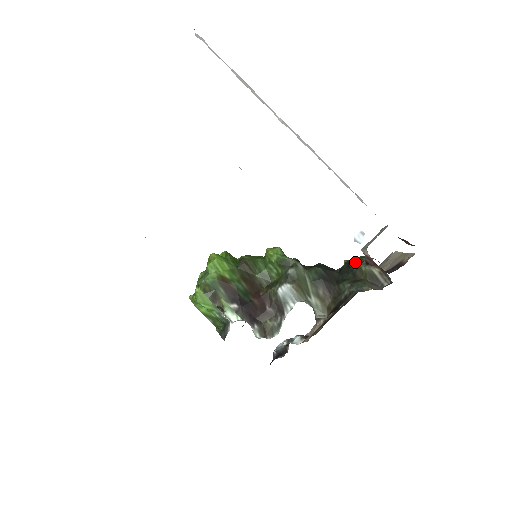
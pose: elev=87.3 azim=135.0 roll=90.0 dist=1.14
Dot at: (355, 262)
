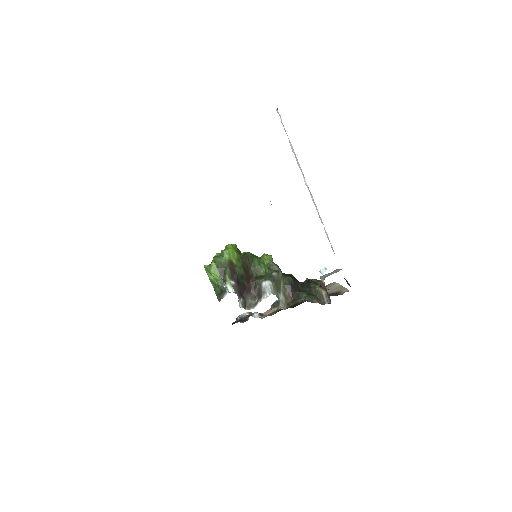
Dot at: (313, 282)
